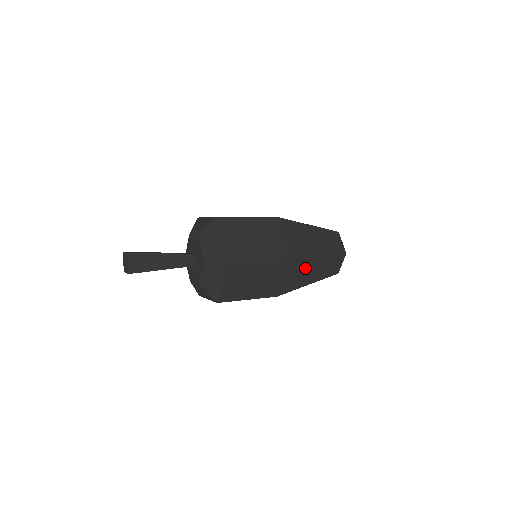
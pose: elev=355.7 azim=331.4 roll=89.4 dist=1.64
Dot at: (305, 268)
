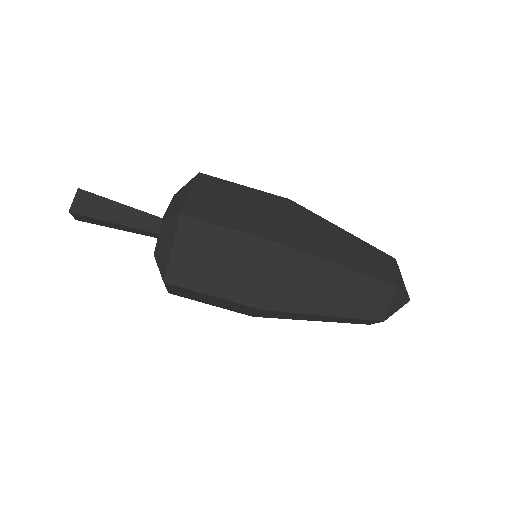
Dot at: (314, 278)
